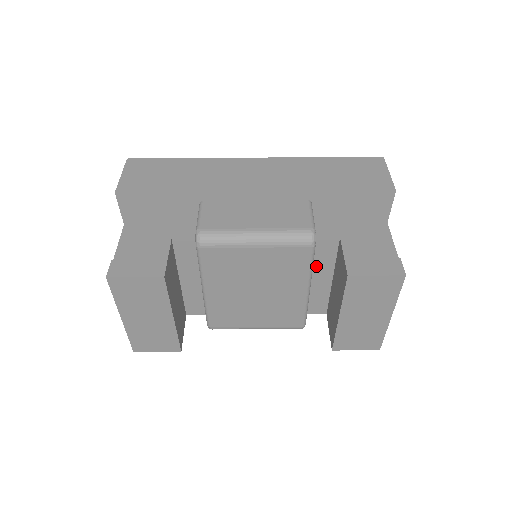
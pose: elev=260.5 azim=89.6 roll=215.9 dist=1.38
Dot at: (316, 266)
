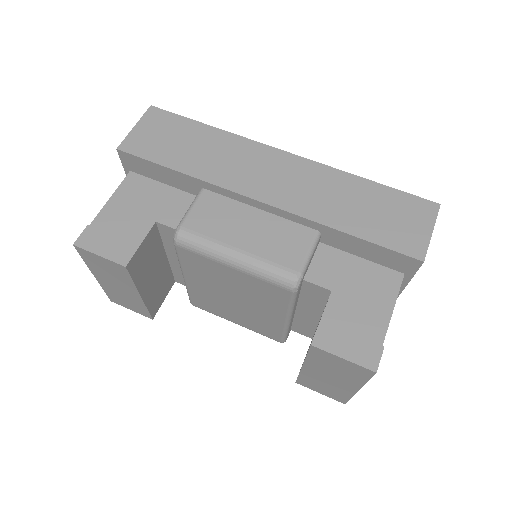
Dot at: (304, 301)
